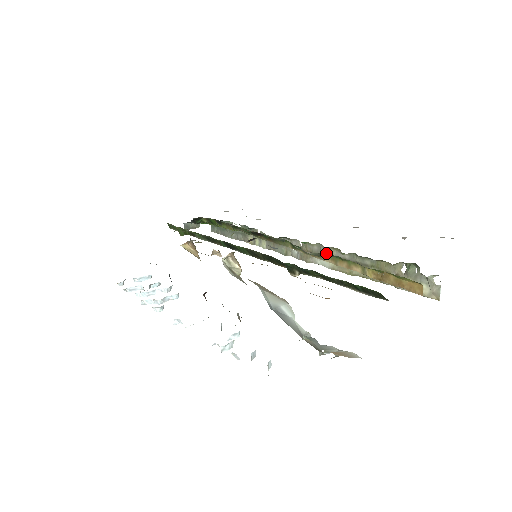
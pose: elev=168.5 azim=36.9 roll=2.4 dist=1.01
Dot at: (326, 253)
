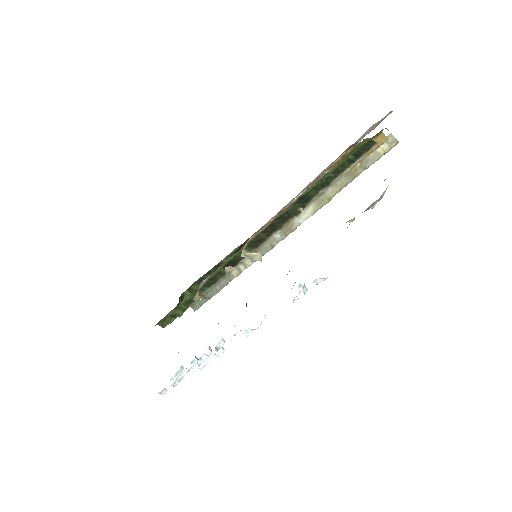
Dot at: occluded
